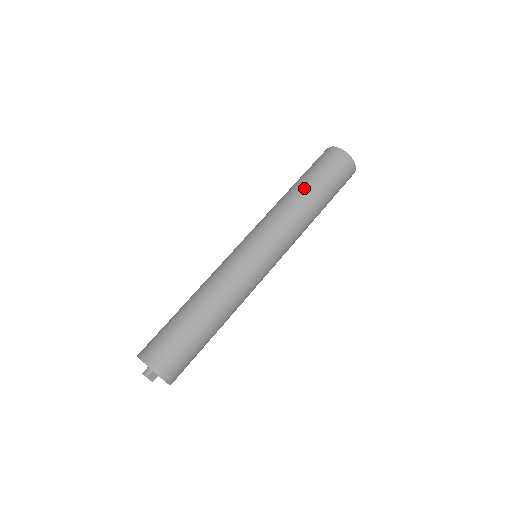
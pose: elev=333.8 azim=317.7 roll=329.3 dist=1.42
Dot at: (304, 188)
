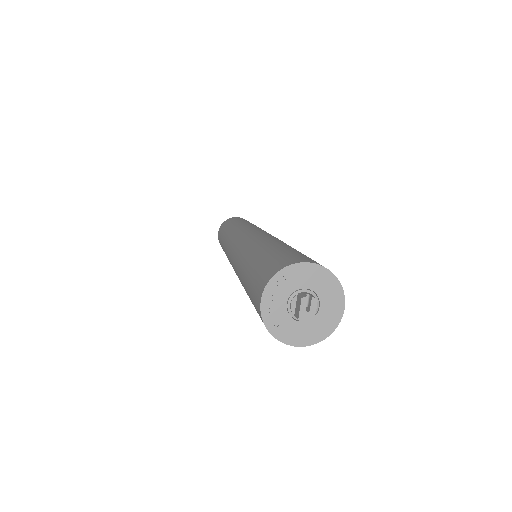
Dot at: occluded
